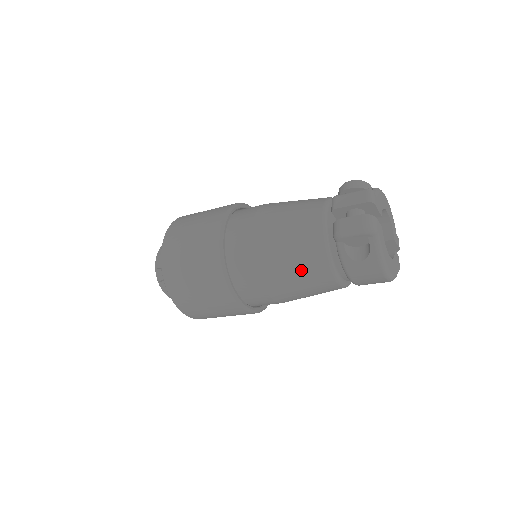
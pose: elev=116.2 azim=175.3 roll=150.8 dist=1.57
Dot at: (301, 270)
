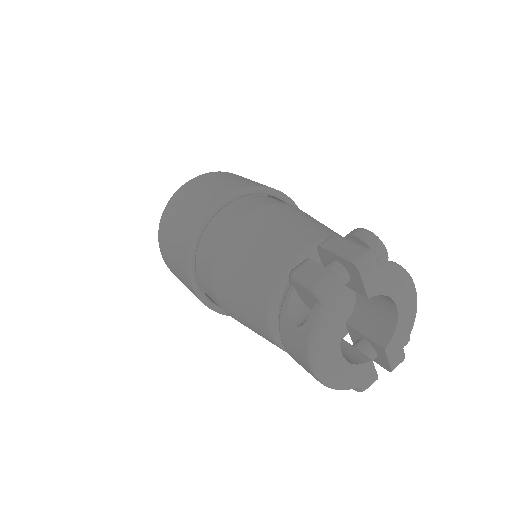
Dot at: (245, 288)
